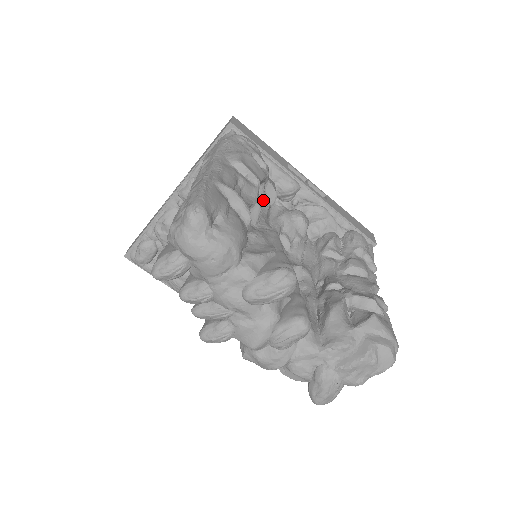
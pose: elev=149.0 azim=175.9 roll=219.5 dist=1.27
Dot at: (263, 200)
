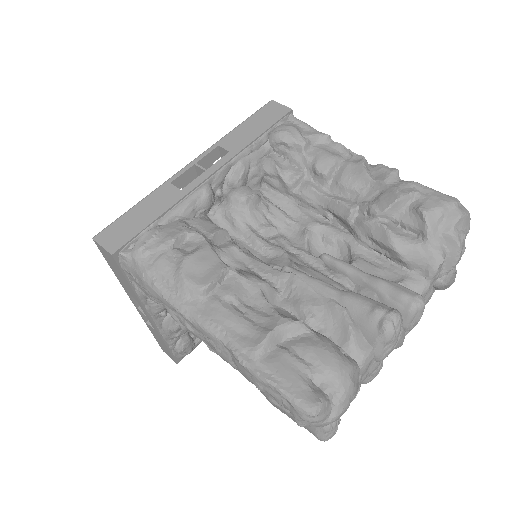
Dot at: (232, 255)
